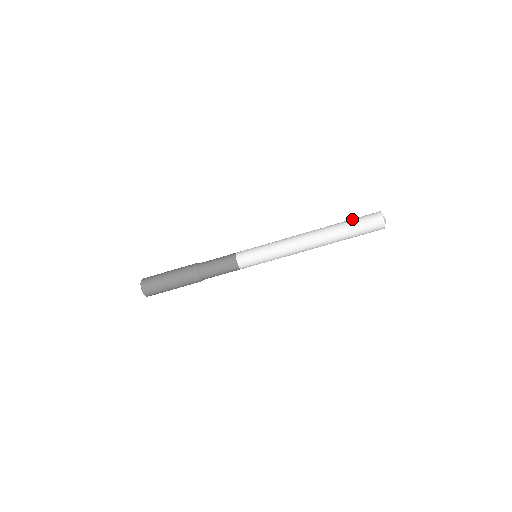
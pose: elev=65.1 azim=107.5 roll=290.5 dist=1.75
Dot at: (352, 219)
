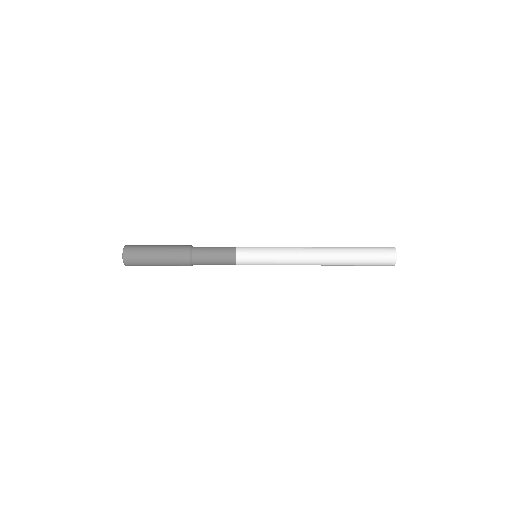
Dot at: (366, 253)
